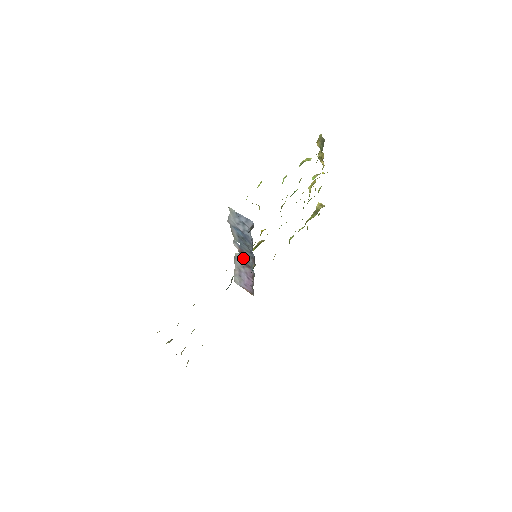
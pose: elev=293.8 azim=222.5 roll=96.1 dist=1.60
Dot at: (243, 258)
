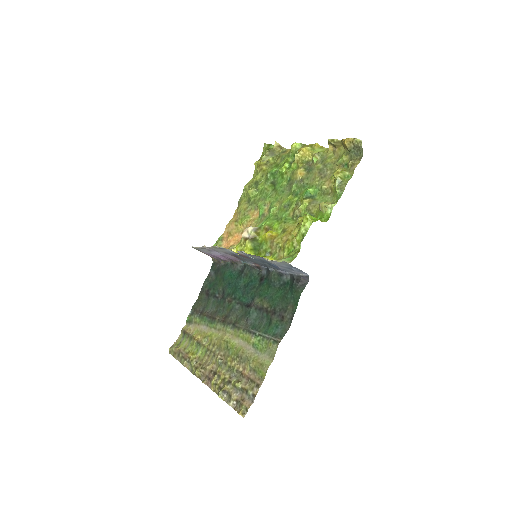
Dot at: (238, 256)
